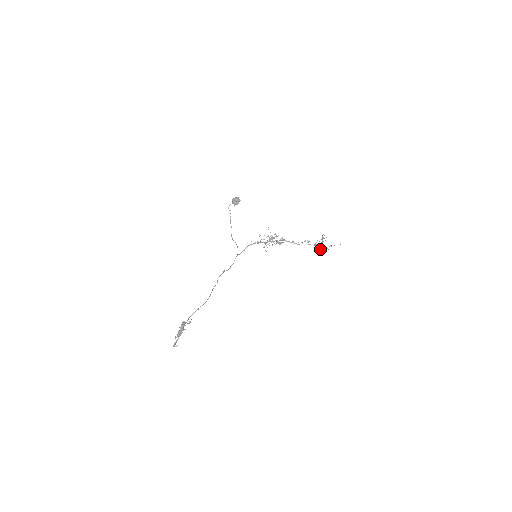
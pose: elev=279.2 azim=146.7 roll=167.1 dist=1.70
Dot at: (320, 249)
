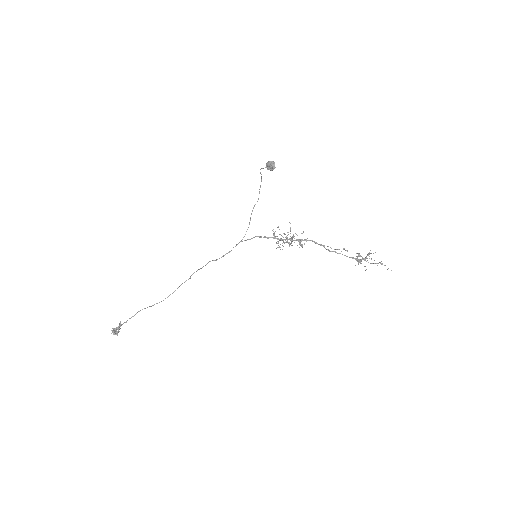
Dot at: occluded
